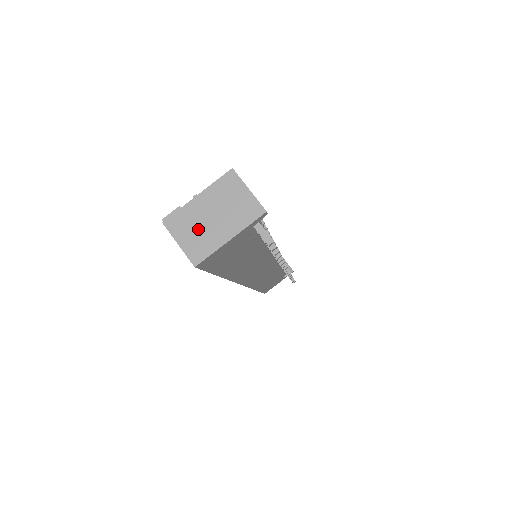
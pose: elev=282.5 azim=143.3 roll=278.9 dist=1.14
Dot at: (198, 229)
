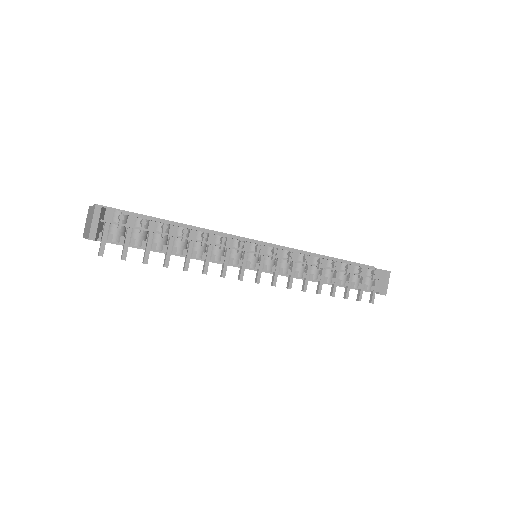
Dot at: (87, 222)
